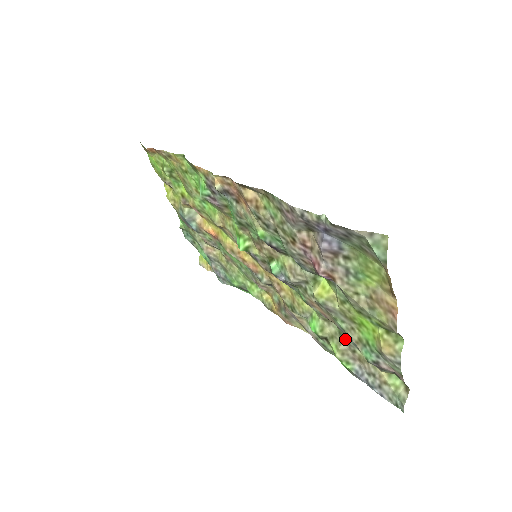
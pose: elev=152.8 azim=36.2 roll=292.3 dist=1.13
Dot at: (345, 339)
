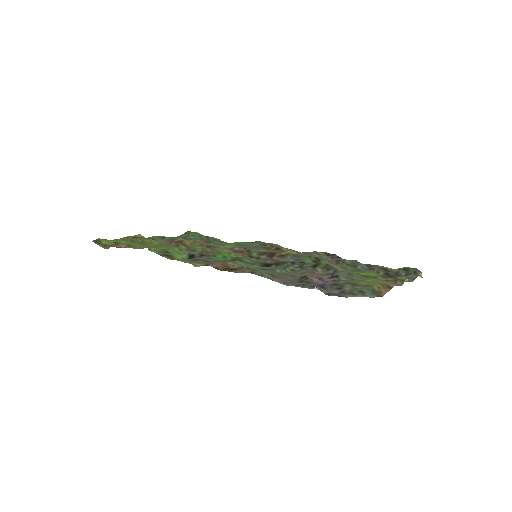
Dot at: (358, 264)
